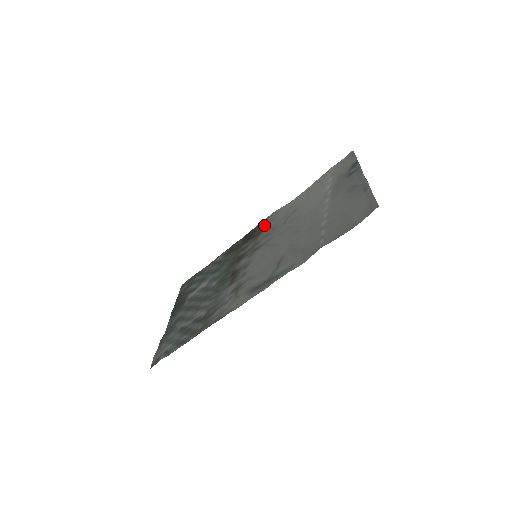
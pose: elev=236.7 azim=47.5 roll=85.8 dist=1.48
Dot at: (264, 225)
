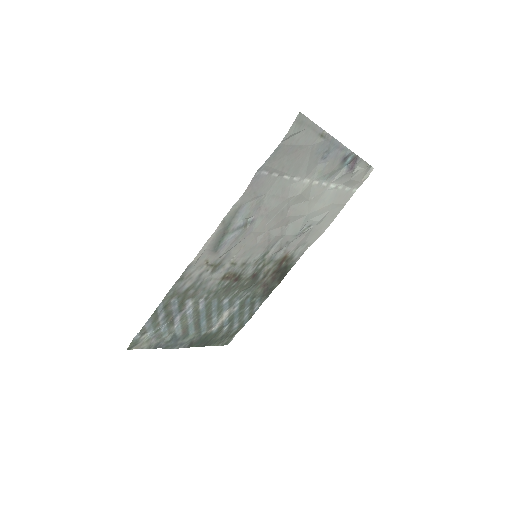
Dot at: (292, 256)
